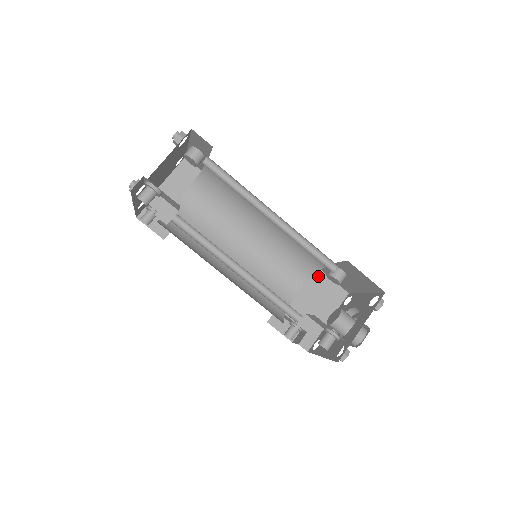
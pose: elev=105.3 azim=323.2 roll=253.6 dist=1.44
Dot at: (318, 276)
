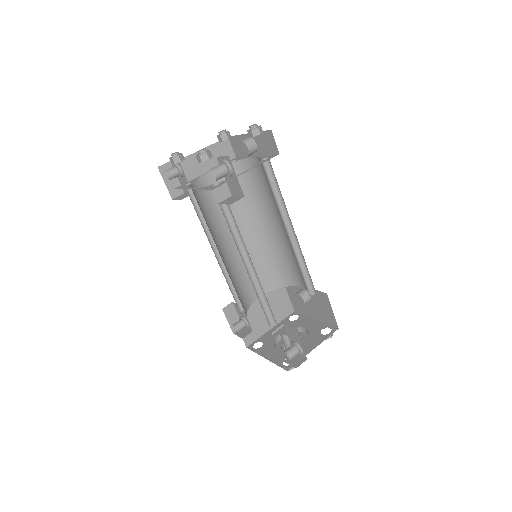
Dot at: (280, 288)
